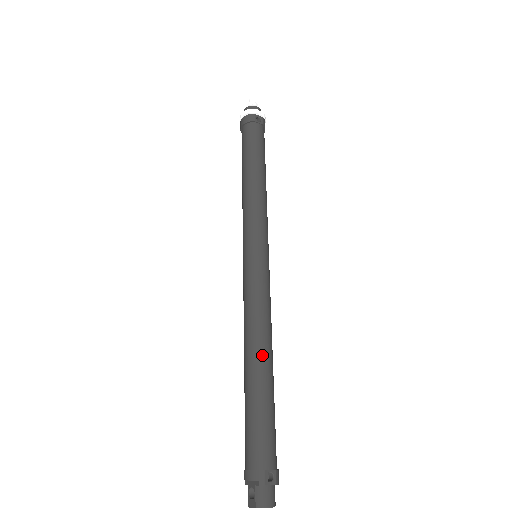
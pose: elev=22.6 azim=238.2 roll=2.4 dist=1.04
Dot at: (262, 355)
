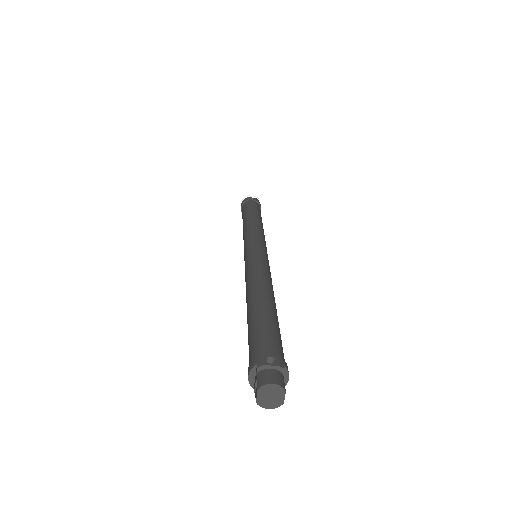
Dot at: (258, 292)
